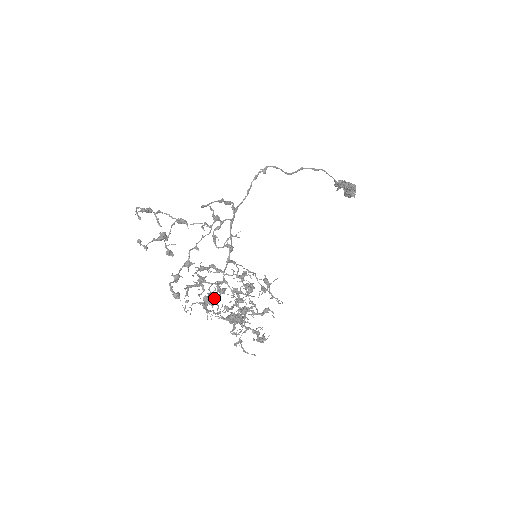
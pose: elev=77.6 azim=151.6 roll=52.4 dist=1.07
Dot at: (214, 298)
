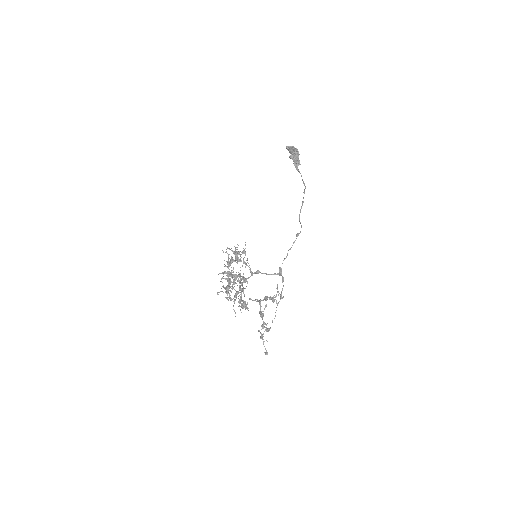
Dot at: occluded
